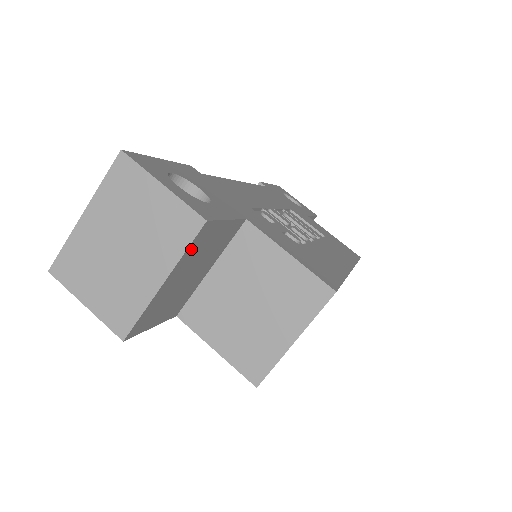
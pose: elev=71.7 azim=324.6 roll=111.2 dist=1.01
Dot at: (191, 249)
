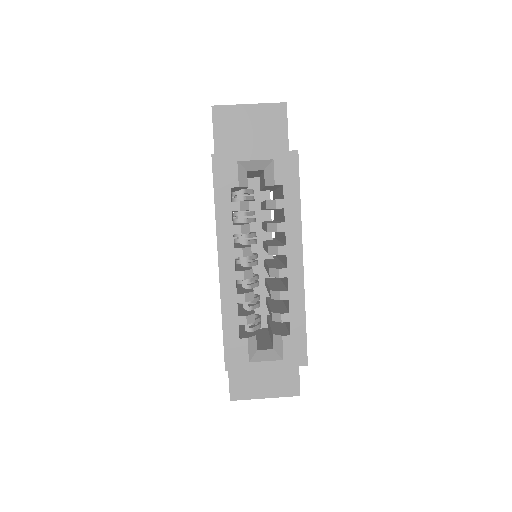
Dot at: (270, 108)
